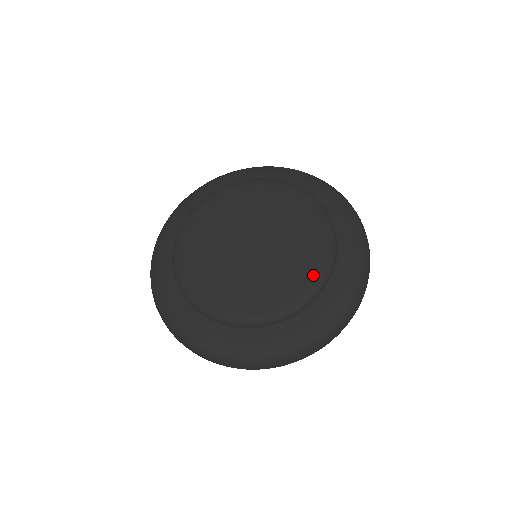
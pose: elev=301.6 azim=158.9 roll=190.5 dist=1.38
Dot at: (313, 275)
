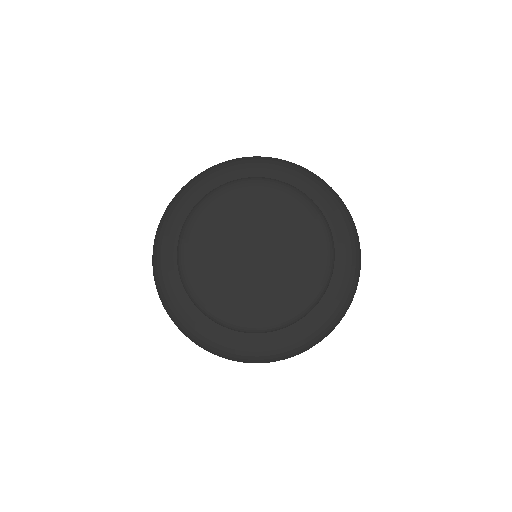
Dot at: (322, 241)
